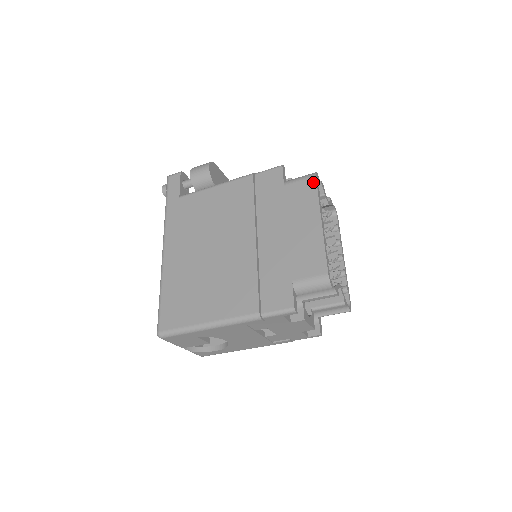
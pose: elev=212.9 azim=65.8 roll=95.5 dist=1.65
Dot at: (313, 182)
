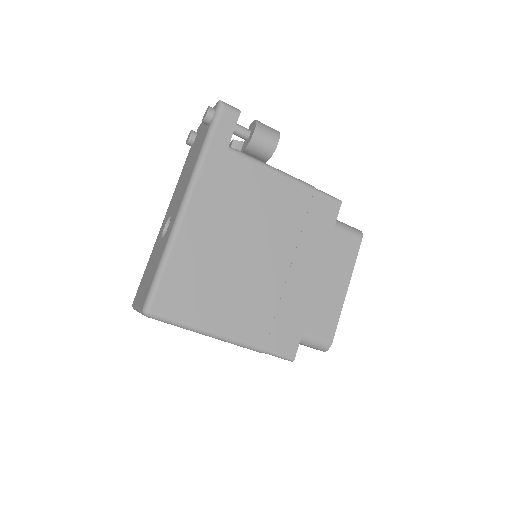
Dot at: (358, 244)
